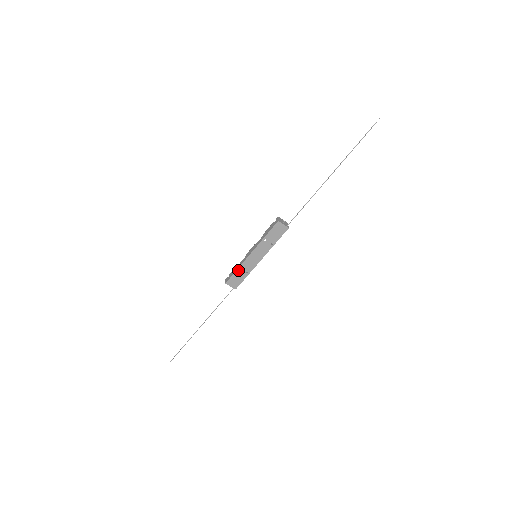
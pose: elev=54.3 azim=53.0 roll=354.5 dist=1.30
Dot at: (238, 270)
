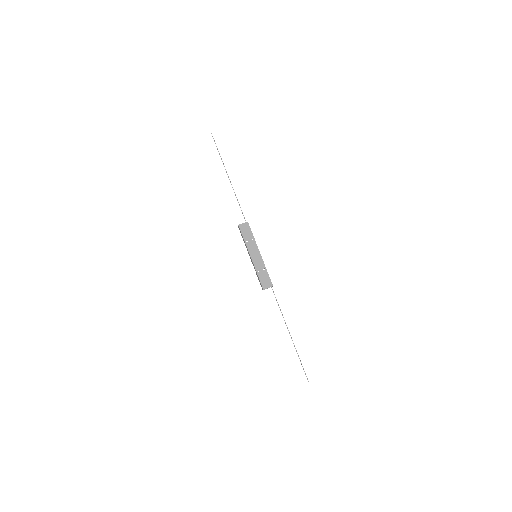
Dot at: (258, 274)
